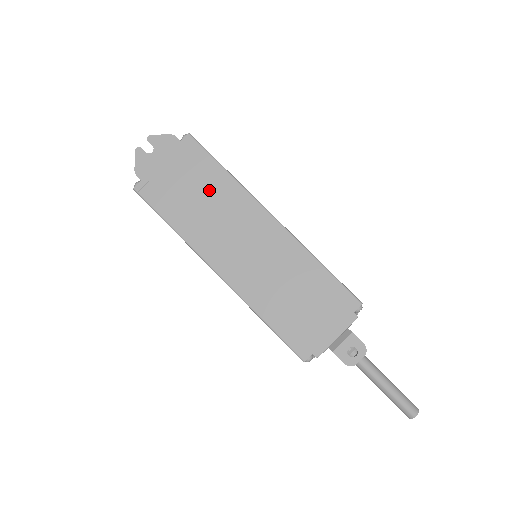
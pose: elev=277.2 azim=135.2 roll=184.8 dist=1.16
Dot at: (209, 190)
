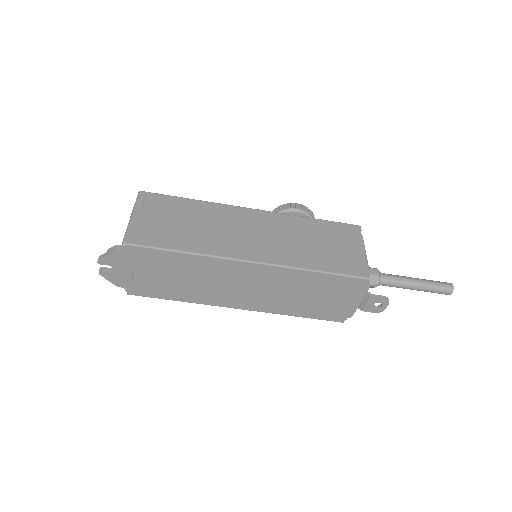
Dot at: (183, 271)
